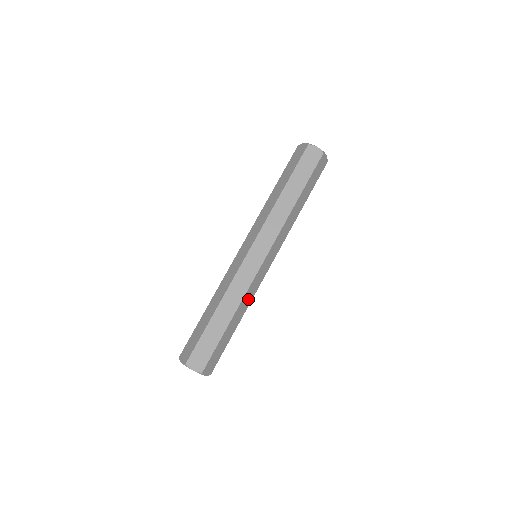
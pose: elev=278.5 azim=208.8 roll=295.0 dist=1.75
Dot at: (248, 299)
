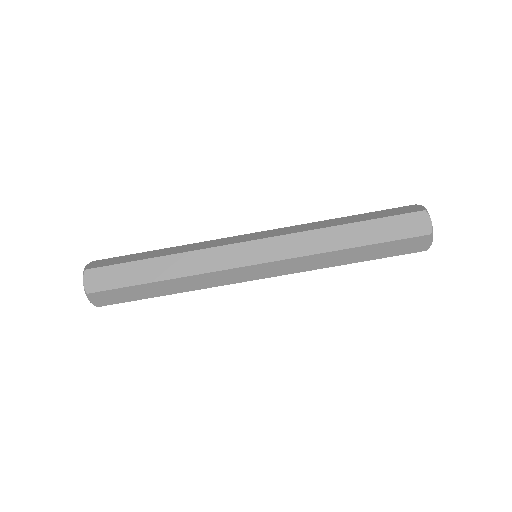
Dot at: occluded
